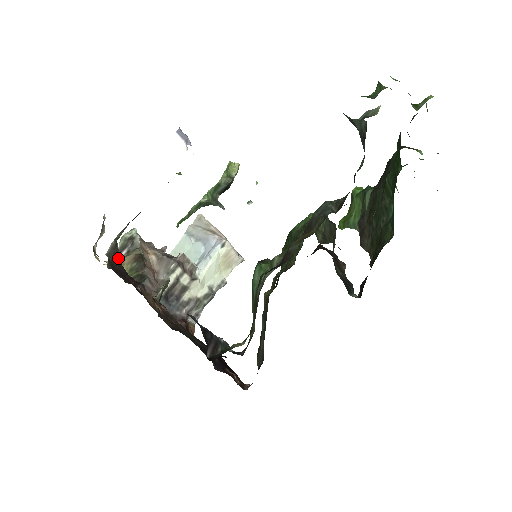
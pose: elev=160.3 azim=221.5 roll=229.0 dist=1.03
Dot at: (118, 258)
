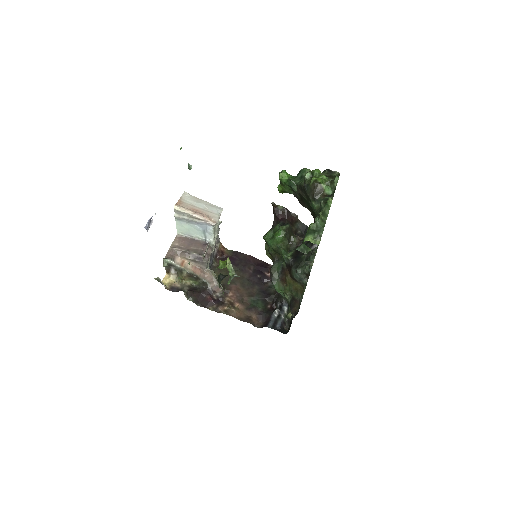
Dot at: (191, 294)
